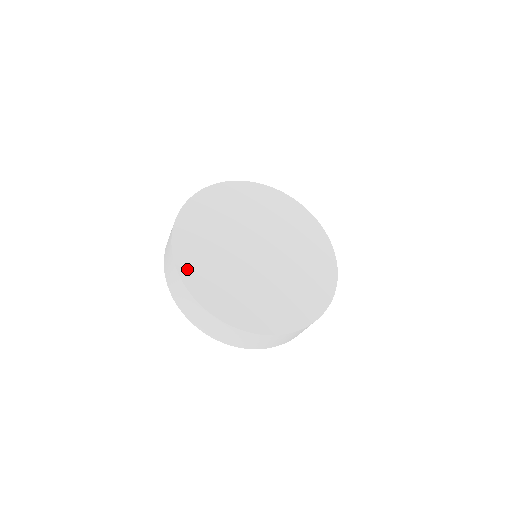
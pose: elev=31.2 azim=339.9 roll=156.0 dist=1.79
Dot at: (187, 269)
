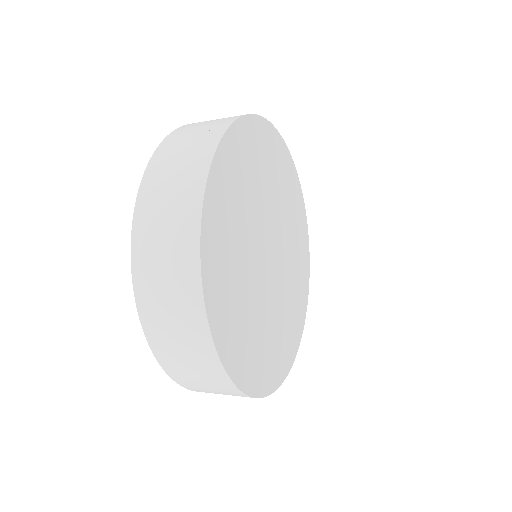
Dot at: (213, 210)
